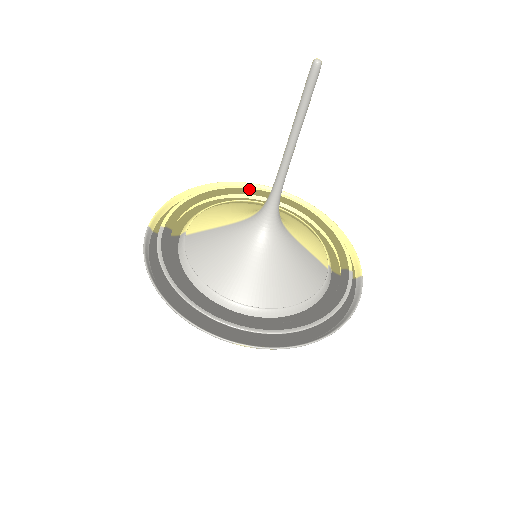
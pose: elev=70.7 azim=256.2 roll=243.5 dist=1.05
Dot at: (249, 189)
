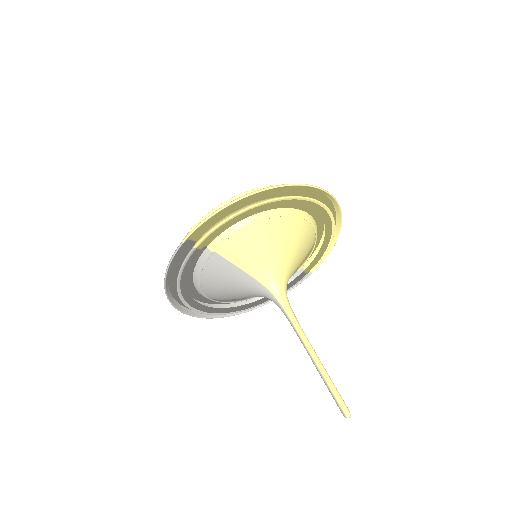
Dot at: (302, 202)
